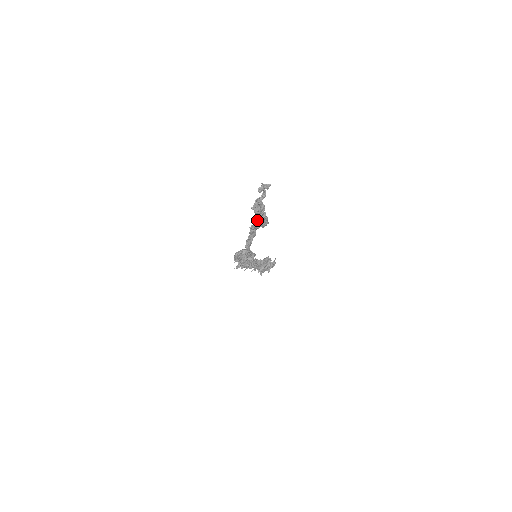
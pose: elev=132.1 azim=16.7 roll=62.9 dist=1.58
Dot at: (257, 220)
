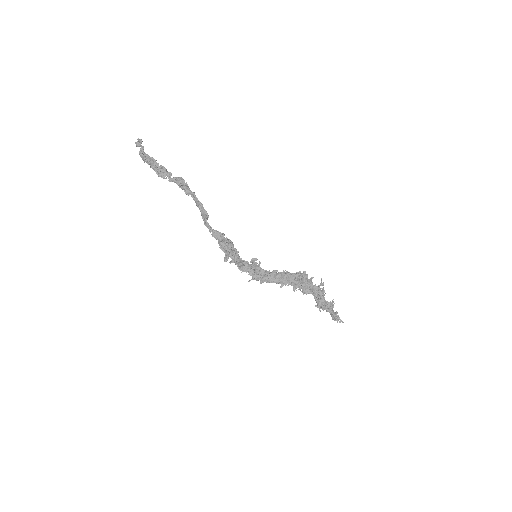
Dot at: (154, 169)
